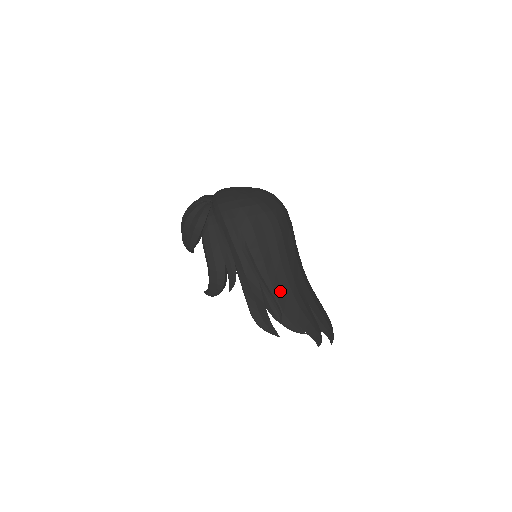
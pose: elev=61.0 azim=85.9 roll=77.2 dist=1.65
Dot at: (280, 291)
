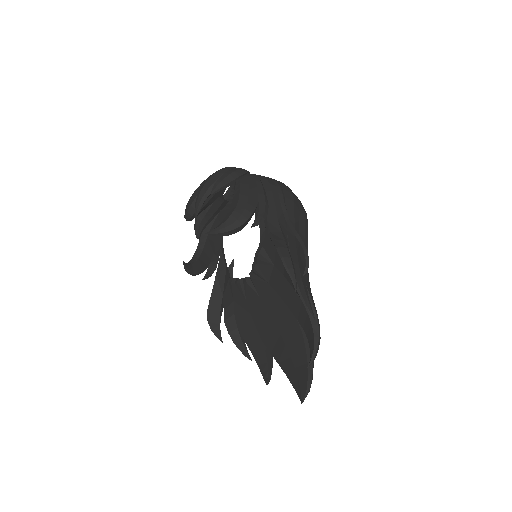
Dot at: (300, 260)
